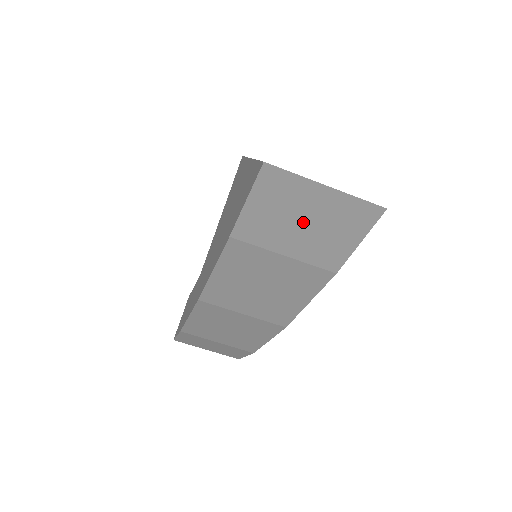
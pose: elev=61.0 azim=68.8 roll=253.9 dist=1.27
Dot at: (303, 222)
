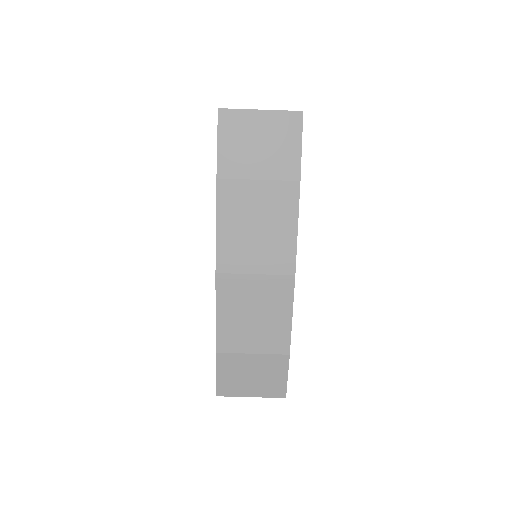
Dot at: (258, 144)
